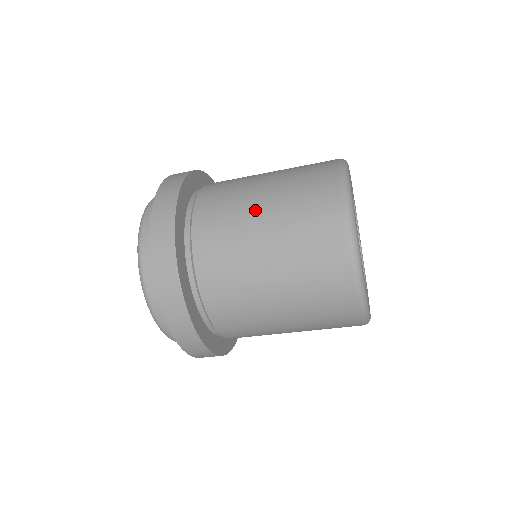
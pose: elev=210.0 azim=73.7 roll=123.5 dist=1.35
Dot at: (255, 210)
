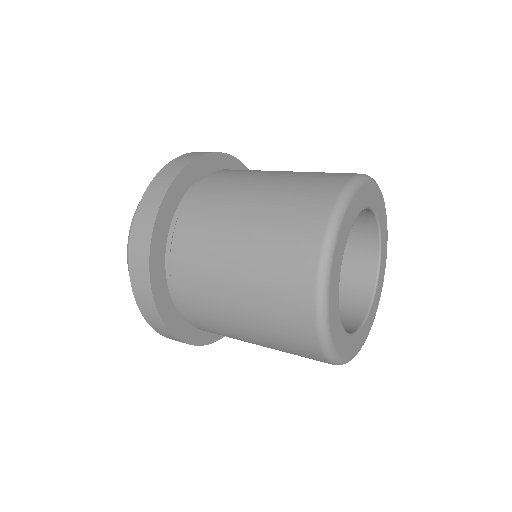
Dot at: (231, 242)
